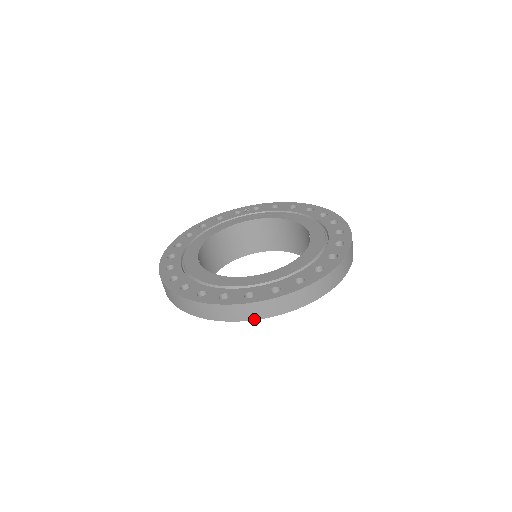
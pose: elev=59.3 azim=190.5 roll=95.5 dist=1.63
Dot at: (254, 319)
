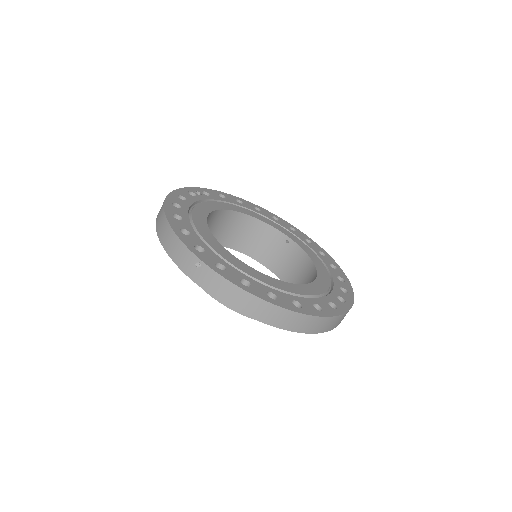
Dot at: (332, 329)
